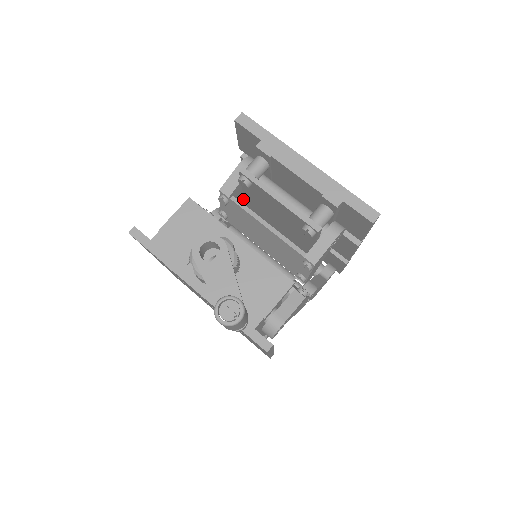
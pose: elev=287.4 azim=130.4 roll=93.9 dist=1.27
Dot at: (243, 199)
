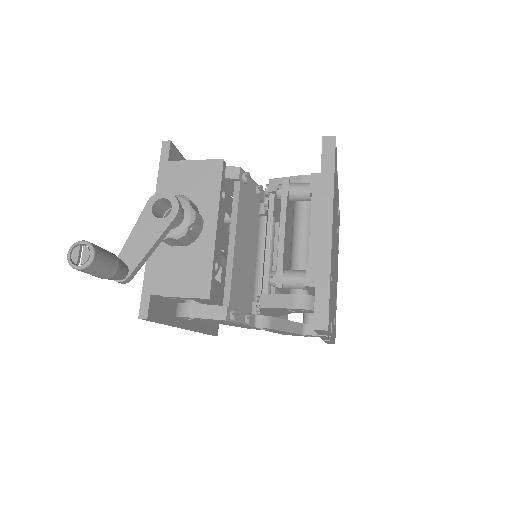
Dot at: occluded
